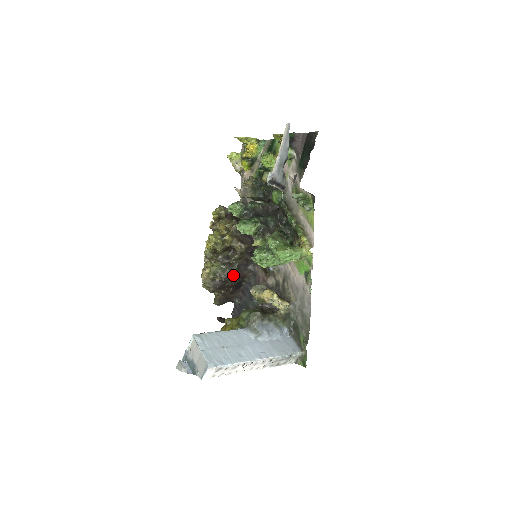
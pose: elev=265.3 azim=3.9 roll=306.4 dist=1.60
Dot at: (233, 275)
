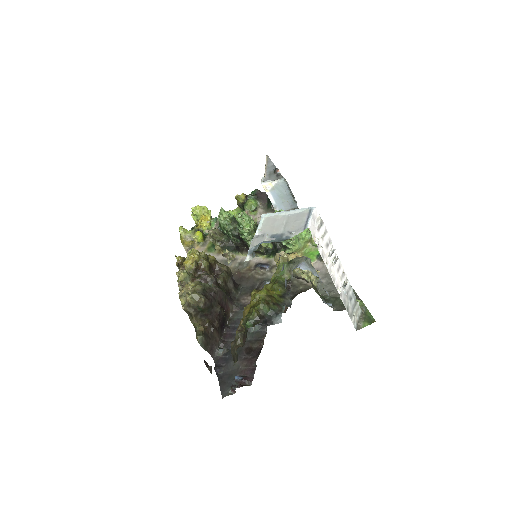
Dot at: (223, 294)
